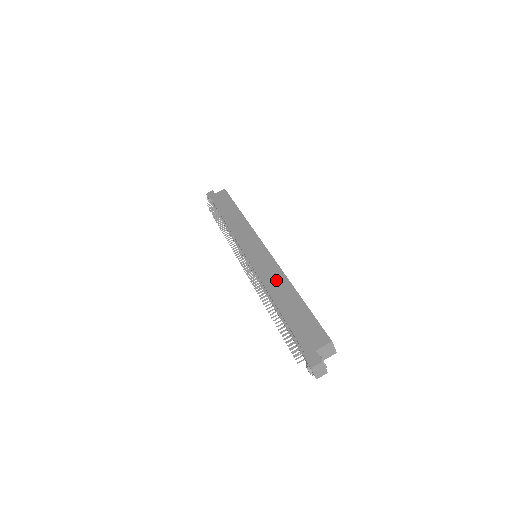
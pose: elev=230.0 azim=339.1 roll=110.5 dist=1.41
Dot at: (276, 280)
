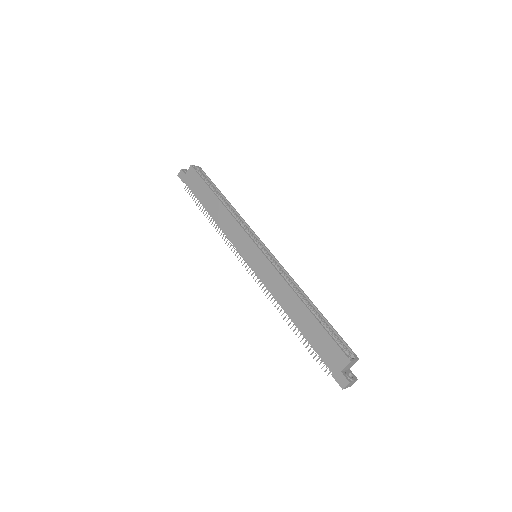
Dot at: (284, 293)
